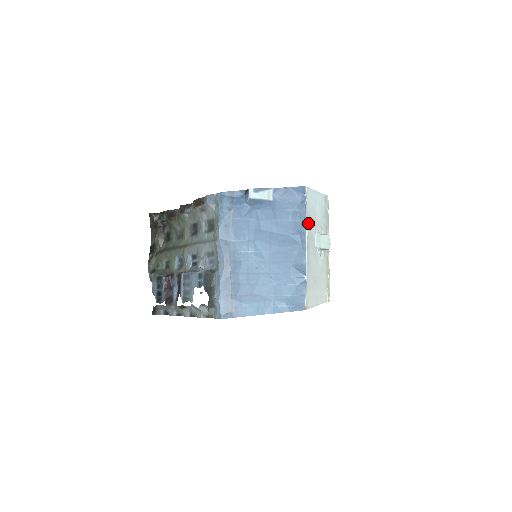
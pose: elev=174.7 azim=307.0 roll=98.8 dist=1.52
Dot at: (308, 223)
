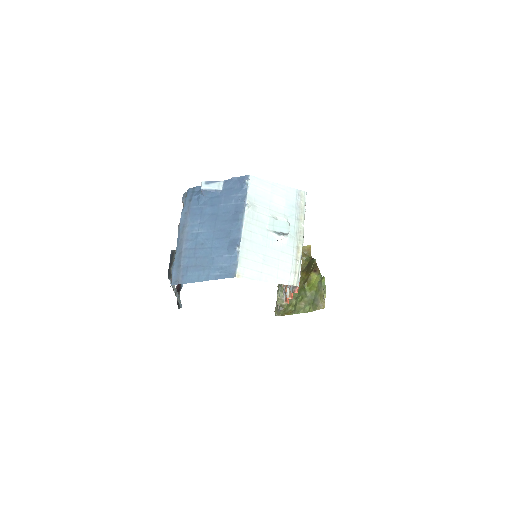
Dot at: (248, 204)
